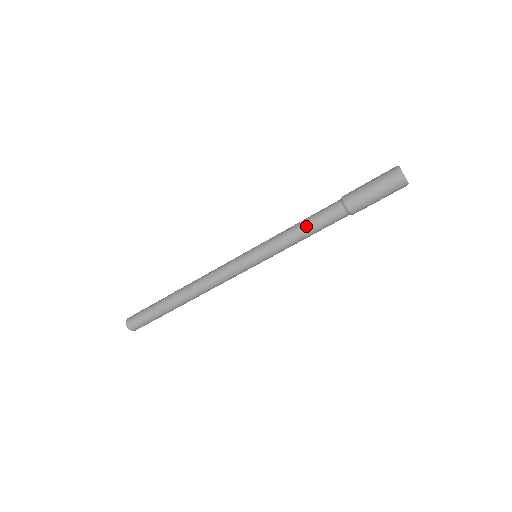
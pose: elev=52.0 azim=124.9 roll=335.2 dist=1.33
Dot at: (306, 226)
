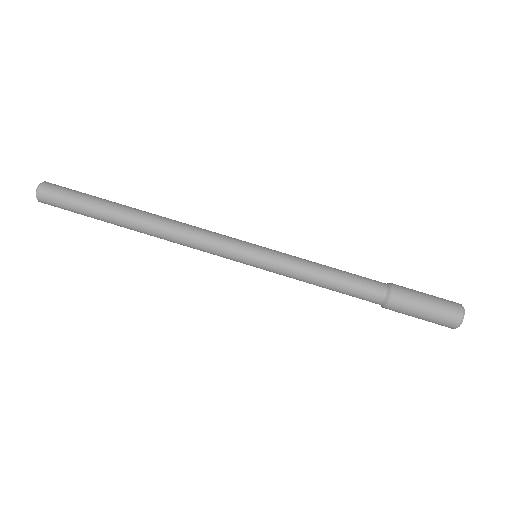
Dot at: (337, 269)
